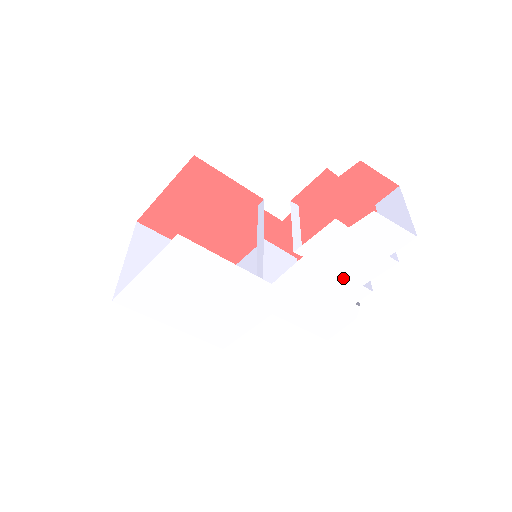
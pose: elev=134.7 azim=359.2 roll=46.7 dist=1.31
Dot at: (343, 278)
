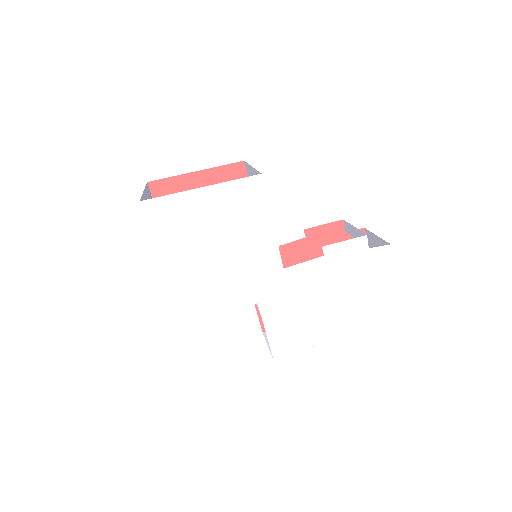
Dot at: (334, 295)
